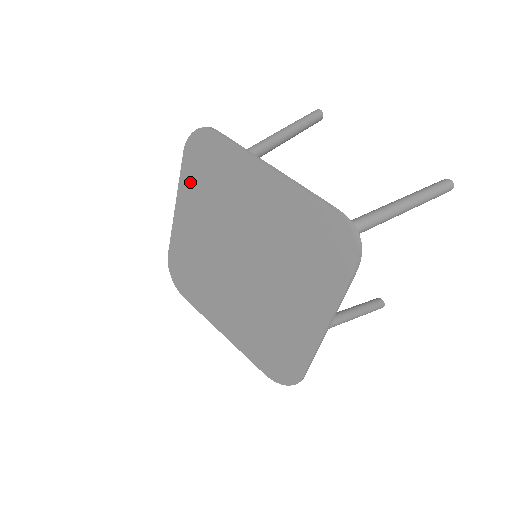
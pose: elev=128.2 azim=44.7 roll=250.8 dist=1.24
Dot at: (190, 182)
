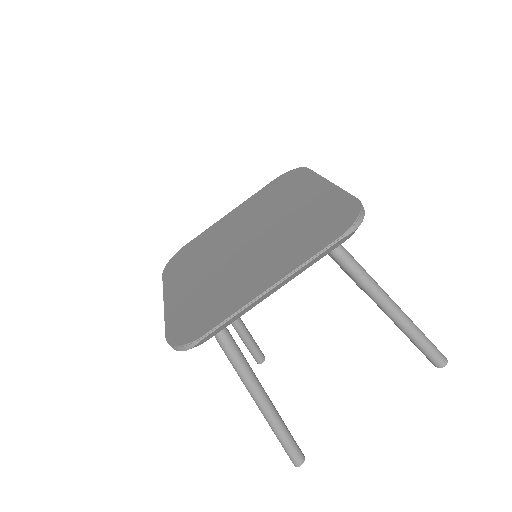
Dot at: (259, 196)
